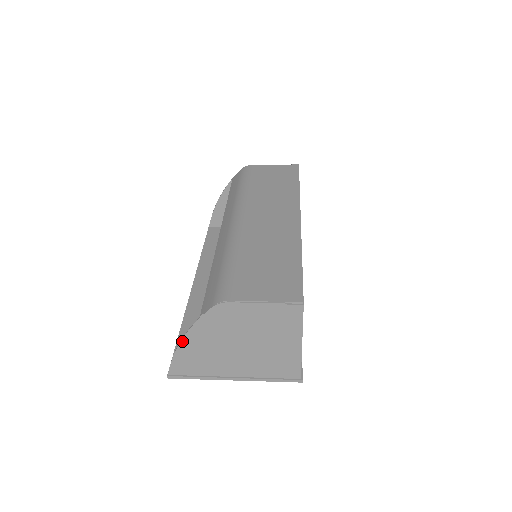
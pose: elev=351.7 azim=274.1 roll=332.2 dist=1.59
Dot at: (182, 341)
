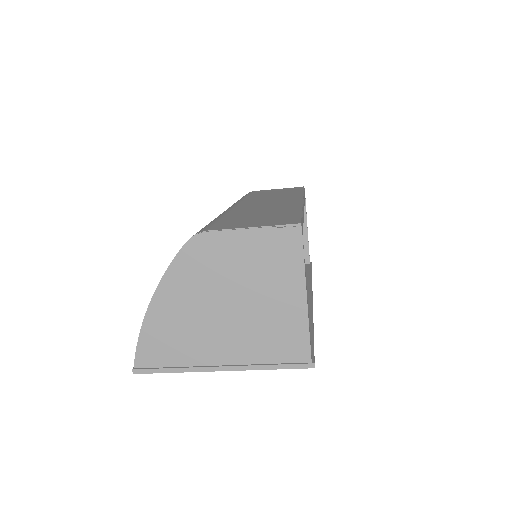
Dot at: (150, 305)
